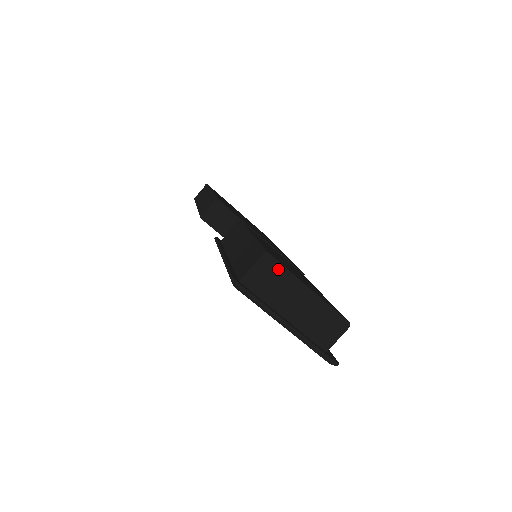
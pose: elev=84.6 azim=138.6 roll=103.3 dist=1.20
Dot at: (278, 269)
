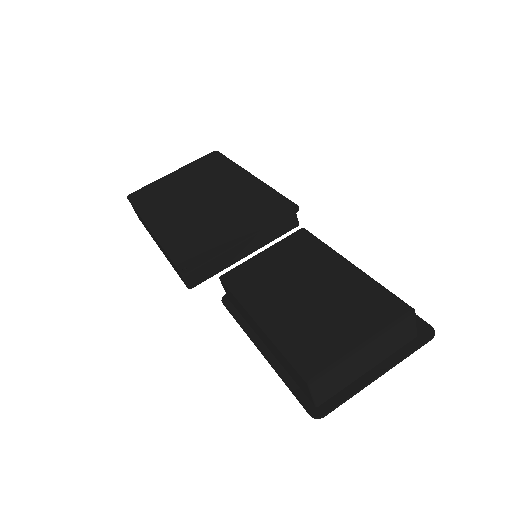
Dot at: (328, 374)
